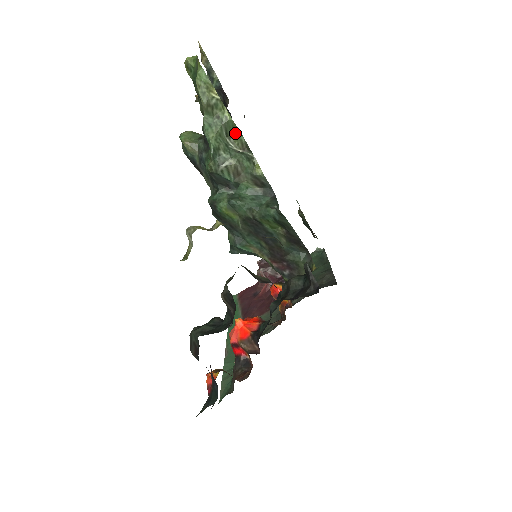
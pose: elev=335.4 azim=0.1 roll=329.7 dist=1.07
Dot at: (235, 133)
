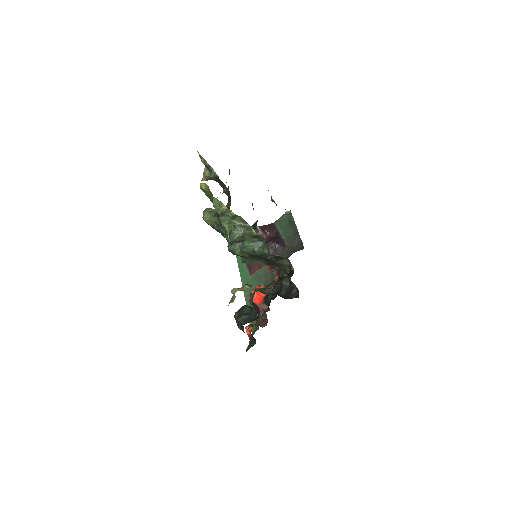
Dot at: (237, 217)
